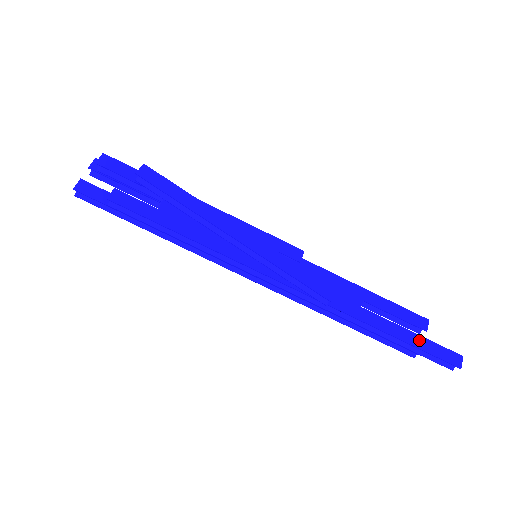
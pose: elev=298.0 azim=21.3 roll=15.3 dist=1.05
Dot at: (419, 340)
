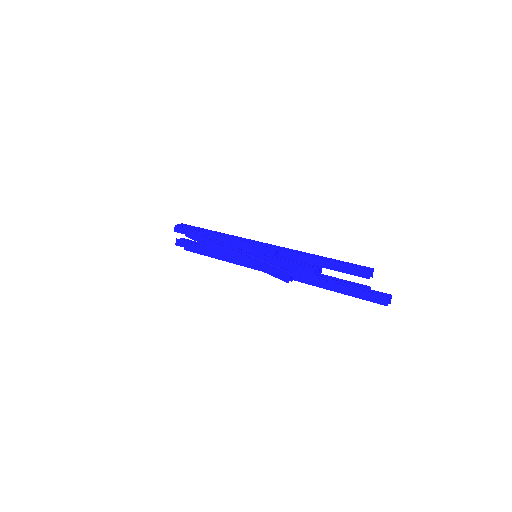
Dot at: (354, 291)
